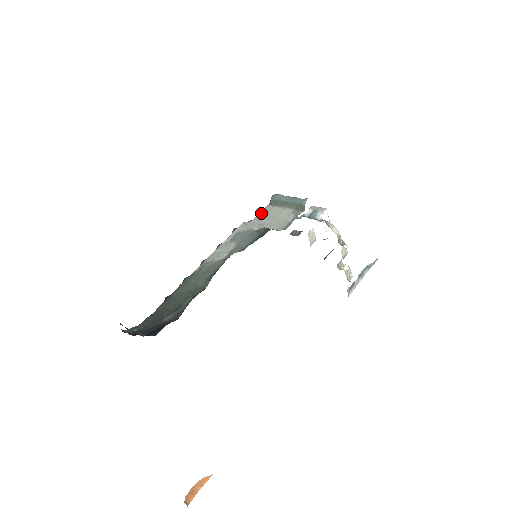
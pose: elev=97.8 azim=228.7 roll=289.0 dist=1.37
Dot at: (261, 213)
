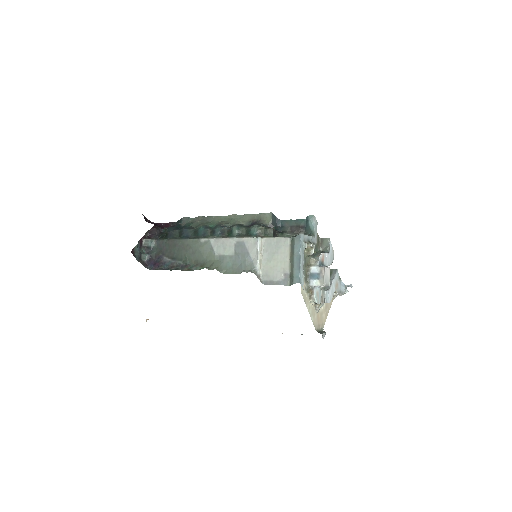
Dot at: (277, 240)
